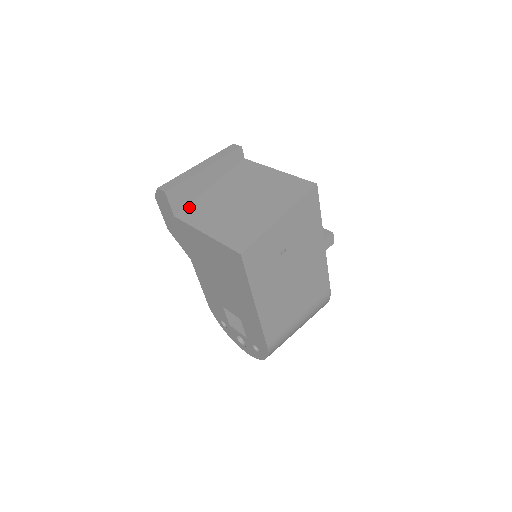
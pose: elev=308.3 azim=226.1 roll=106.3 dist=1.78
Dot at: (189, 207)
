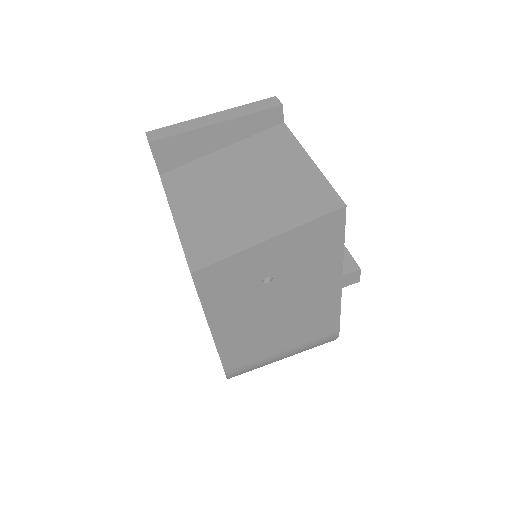
Dot at: (182, 169)
